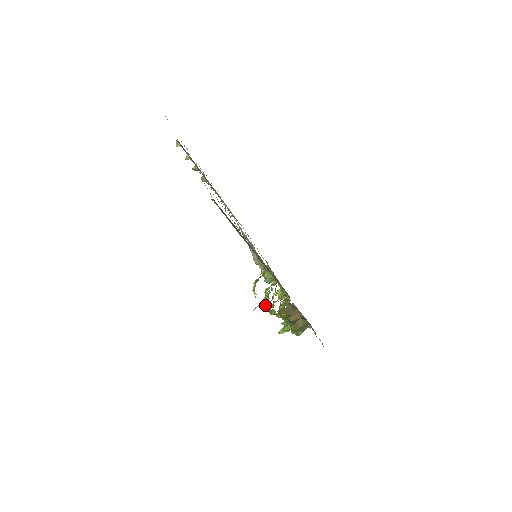
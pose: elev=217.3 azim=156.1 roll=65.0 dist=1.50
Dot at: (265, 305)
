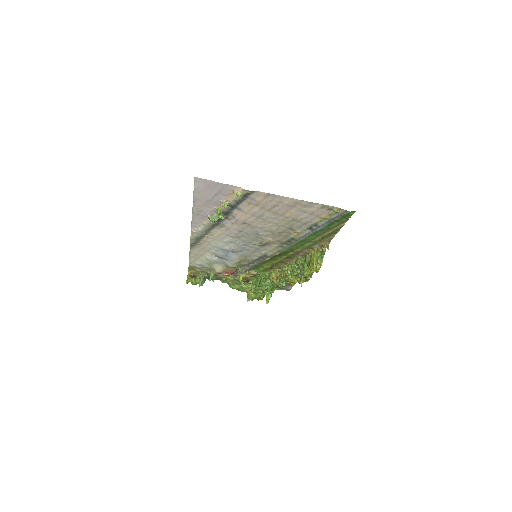
Dot at: (302, 279)
